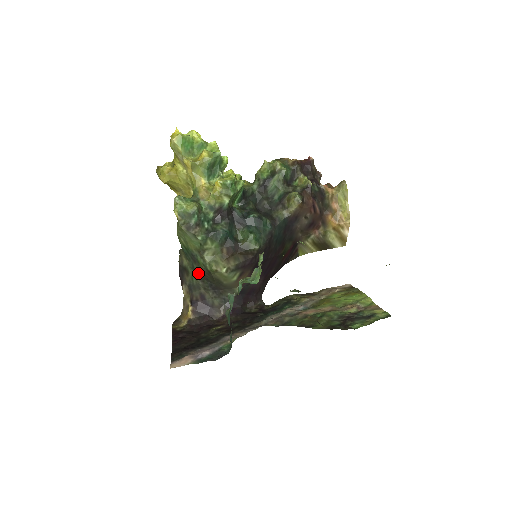
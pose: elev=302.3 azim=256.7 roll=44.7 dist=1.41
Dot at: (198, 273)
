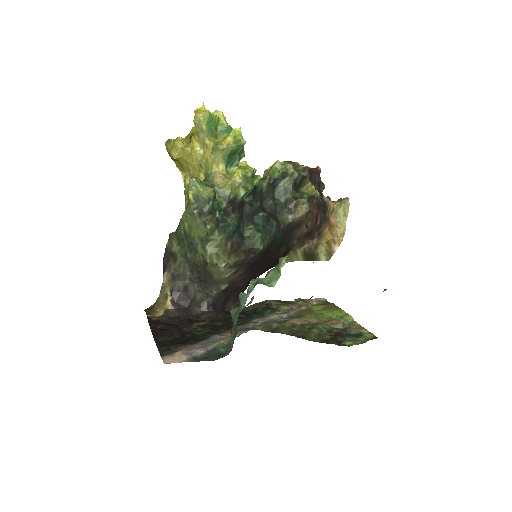
Dot at: (189, 262)
